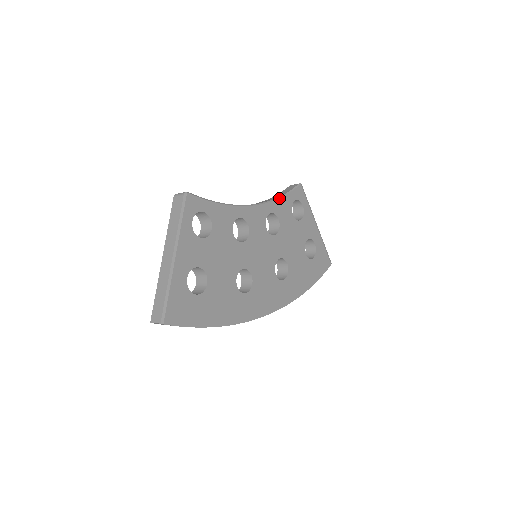
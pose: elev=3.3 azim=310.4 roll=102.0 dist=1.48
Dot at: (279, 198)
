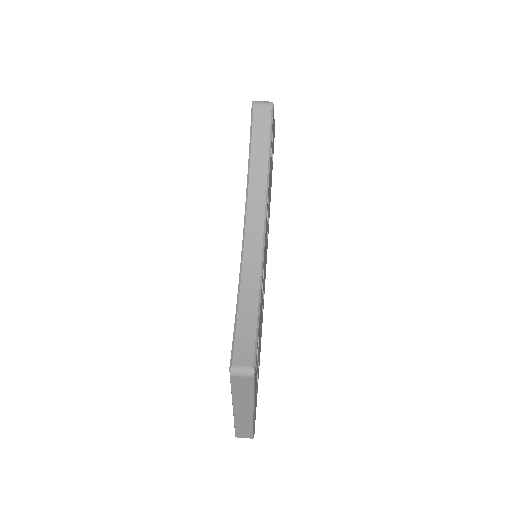
Dot at: (269, 174)
